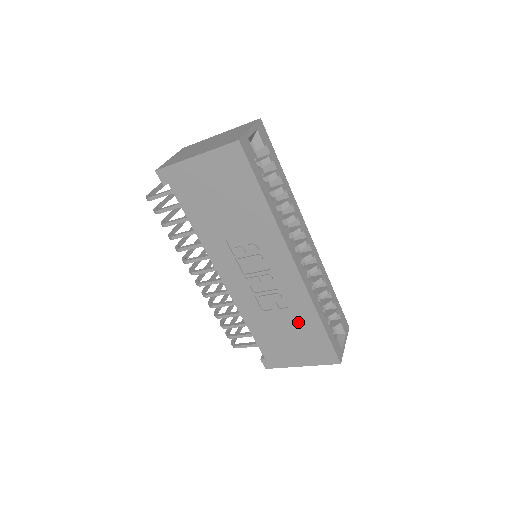
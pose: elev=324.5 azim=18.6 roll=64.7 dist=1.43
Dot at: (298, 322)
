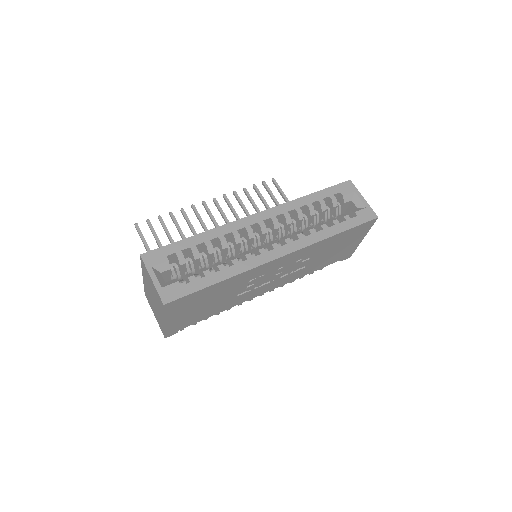
Dot at: (327, 247)
